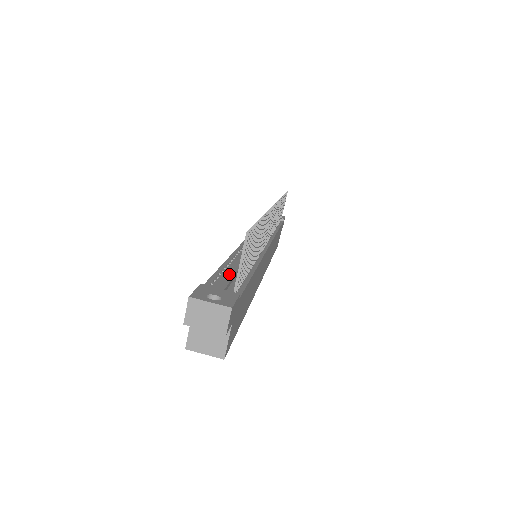
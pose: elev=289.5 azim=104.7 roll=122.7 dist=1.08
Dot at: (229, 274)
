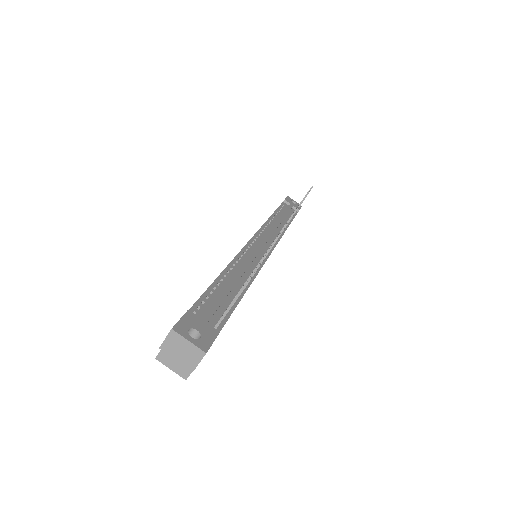
Dot at: (219, 298)
